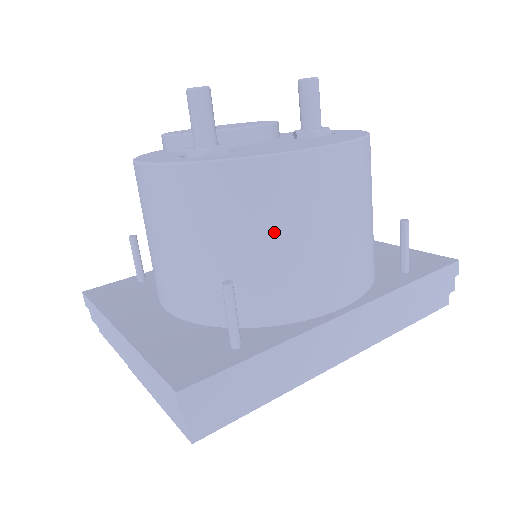
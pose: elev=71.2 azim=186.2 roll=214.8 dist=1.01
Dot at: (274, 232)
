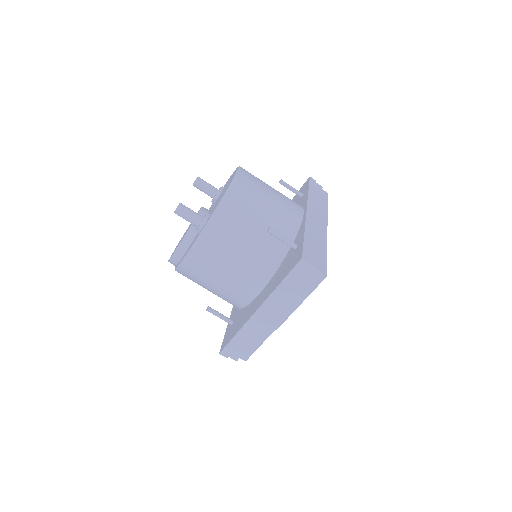
Dot at: (258, 208)
